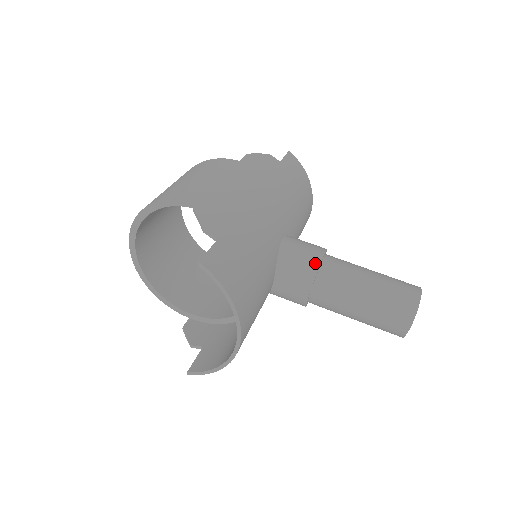
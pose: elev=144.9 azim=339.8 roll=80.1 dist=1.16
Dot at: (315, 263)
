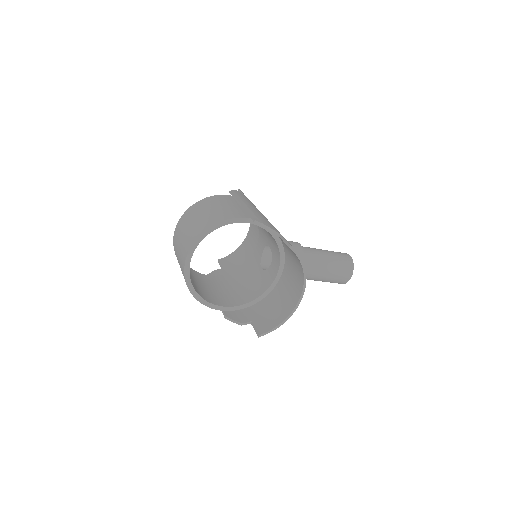
Dot at: (300, 249)
